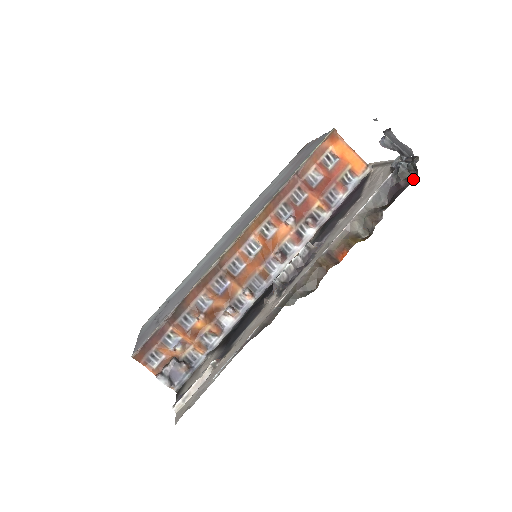
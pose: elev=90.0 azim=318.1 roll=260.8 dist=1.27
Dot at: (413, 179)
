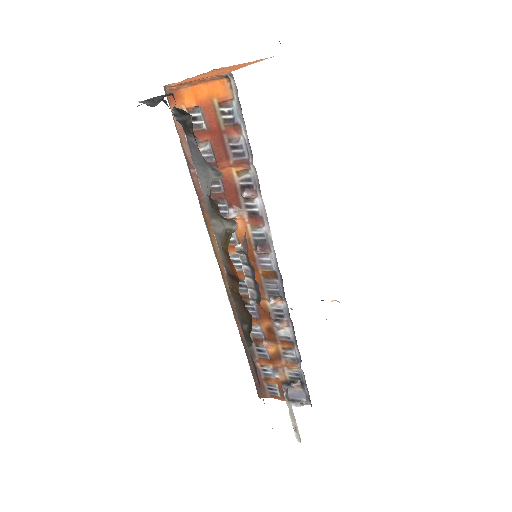
Dot at: occluded
